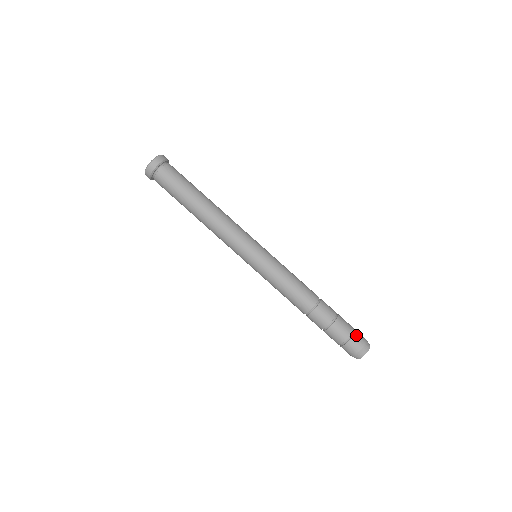
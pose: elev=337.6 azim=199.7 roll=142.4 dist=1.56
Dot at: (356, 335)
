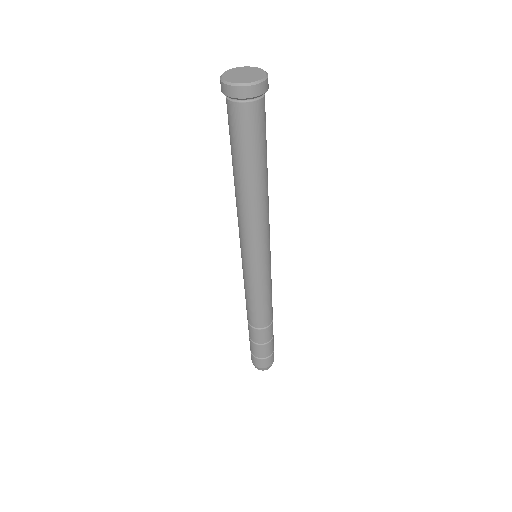
Dot at: occluded
